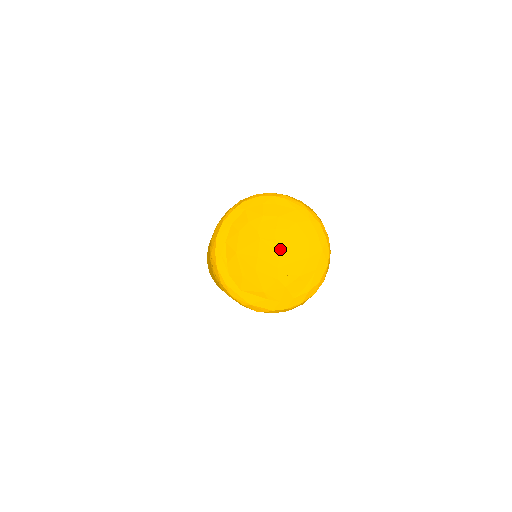
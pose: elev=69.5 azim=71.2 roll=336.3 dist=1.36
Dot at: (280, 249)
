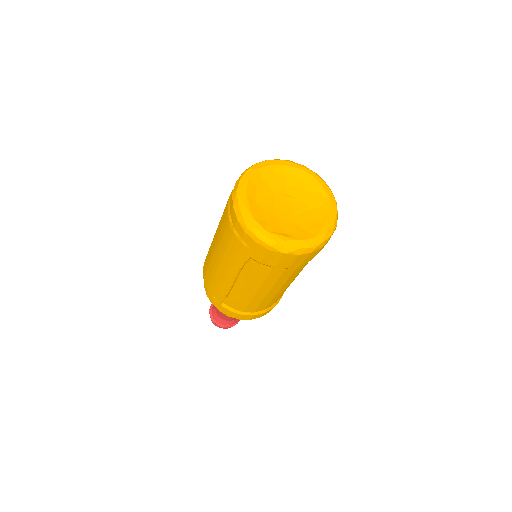
Dot at: (293, 201)
